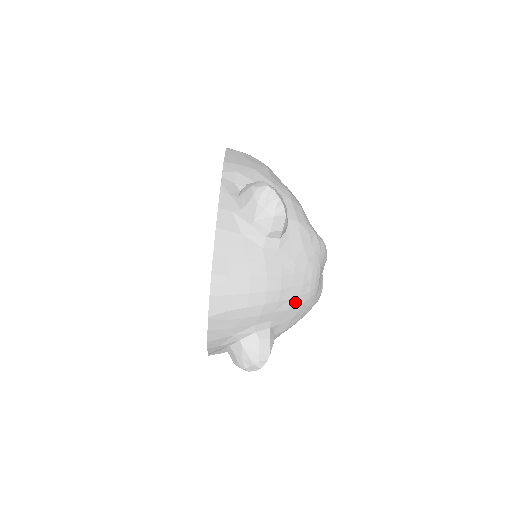
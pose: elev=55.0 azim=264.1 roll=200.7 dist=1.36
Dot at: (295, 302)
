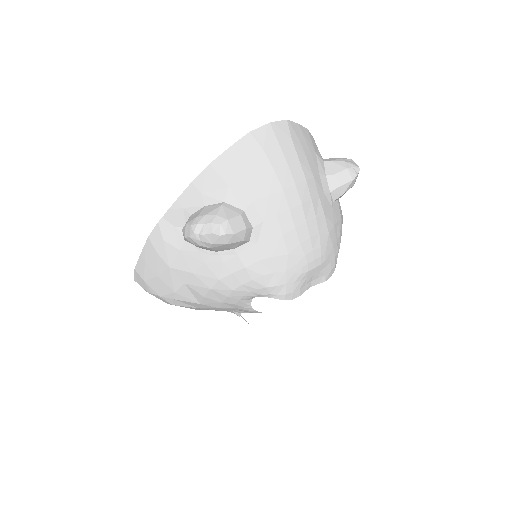
Dot at: (291, 239)
